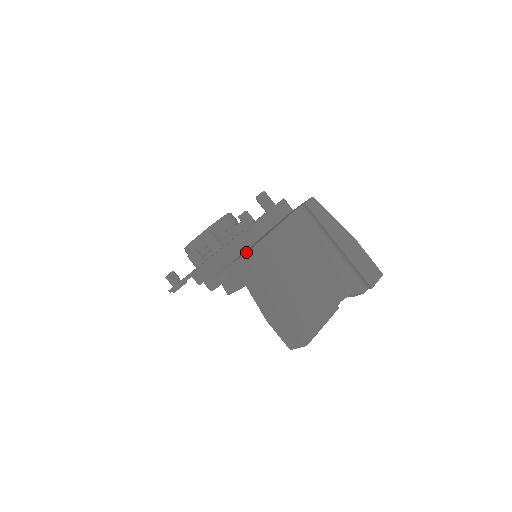
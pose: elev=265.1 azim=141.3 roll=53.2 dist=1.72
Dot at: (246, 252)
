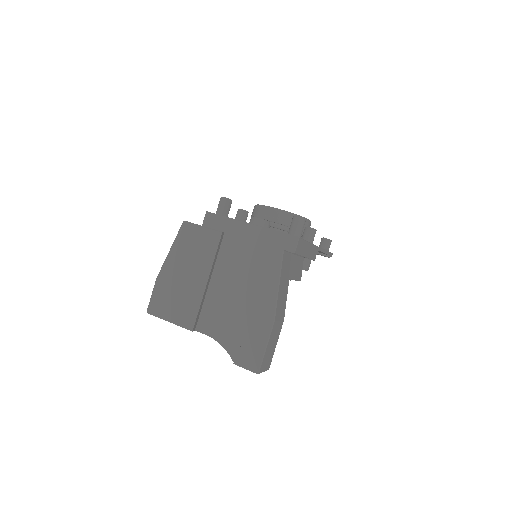
Dot at: occluded
